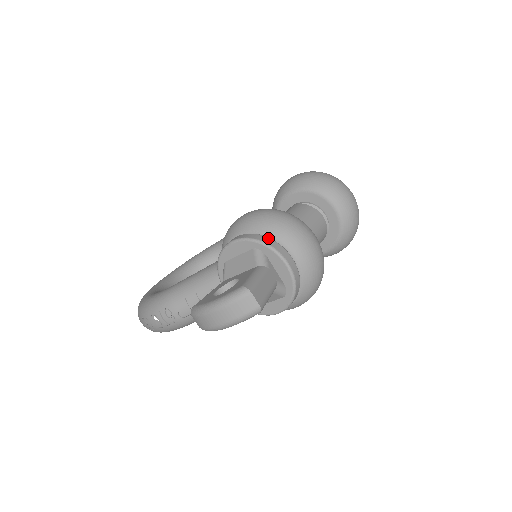
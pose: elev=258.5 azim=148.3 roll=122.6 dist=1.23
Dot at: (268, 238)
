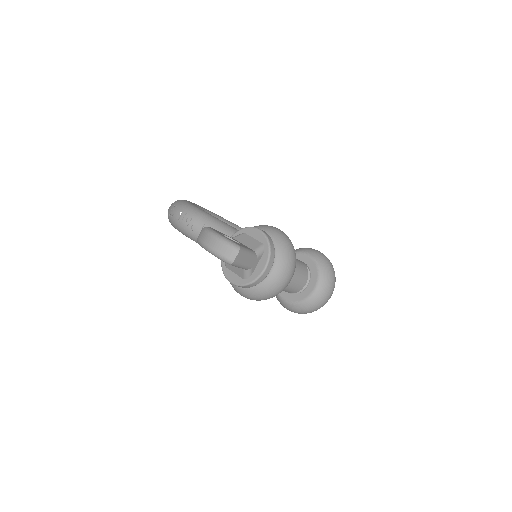
Dot at: (274, 249)
